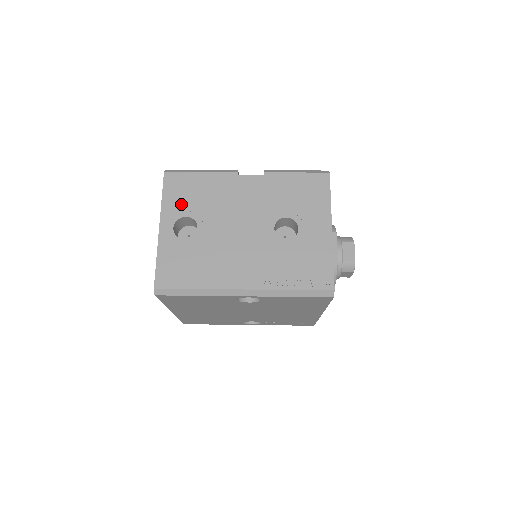
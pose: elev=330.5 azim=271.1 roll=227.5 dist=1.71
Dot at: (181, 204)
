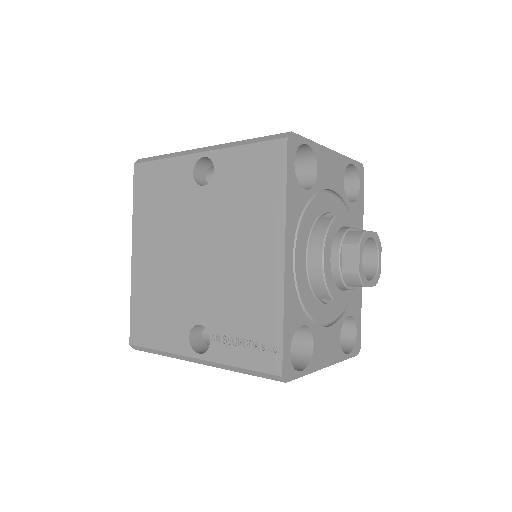
Dot at: occluded
